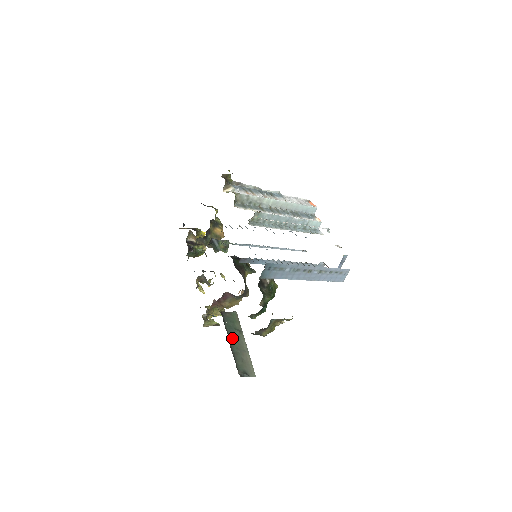
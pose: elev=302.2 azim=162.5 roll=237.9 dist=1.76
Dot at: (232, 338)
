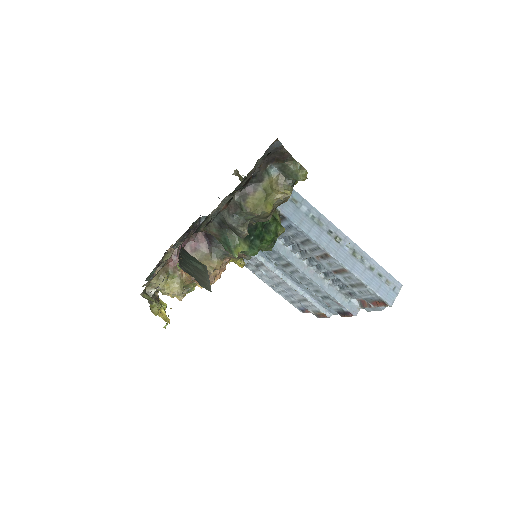
Dot at: (187, 259)
